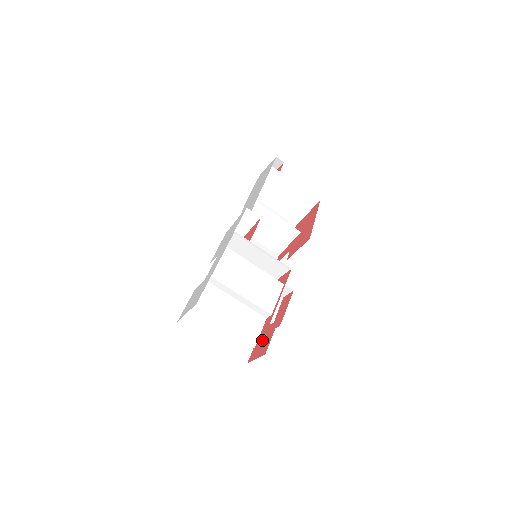
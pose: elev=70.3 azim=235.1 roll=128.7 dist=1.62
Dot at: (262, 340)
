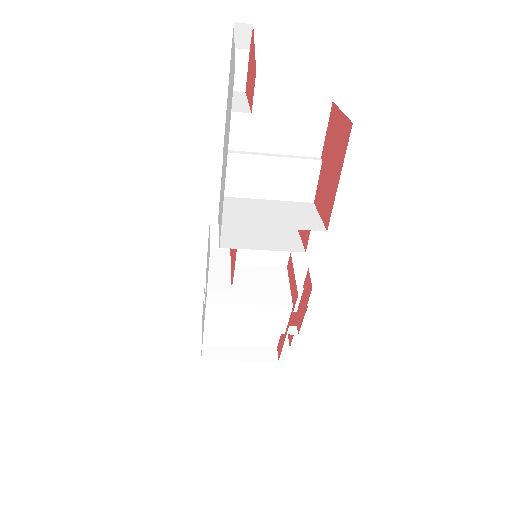
Dot at: (279, 356)
